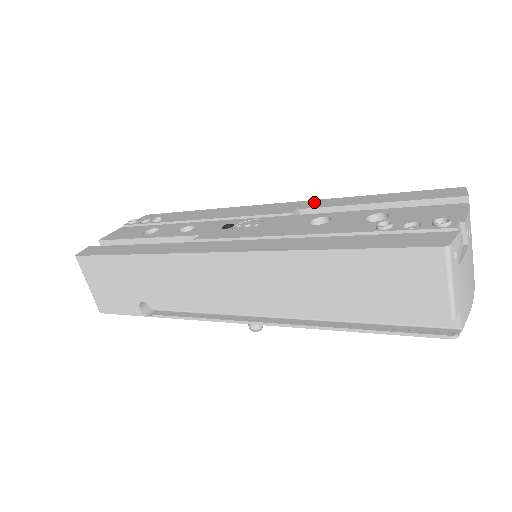
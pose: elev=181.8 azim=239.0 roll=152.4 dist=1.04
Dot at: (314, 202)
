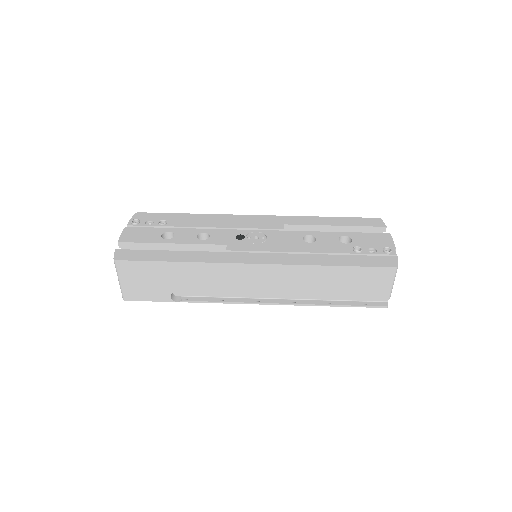
Dot at: (290, 218)
